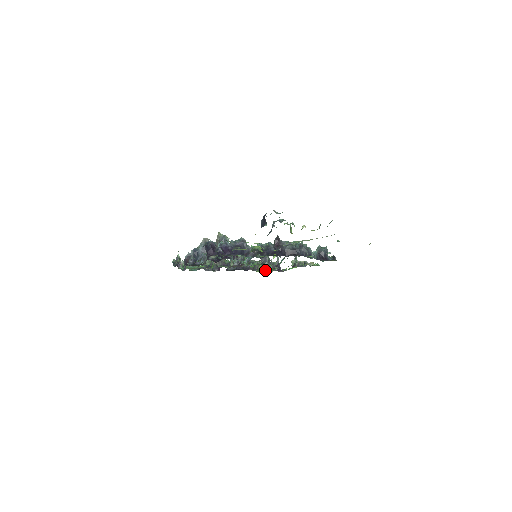
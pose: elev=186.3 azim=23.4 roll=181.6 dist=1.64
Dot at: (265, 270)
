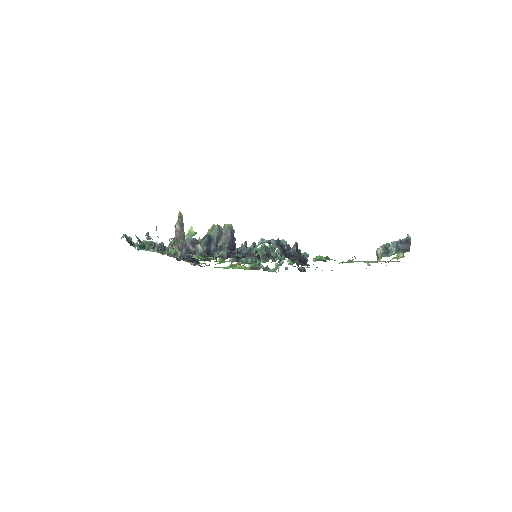
Dot at: (194, 263)
